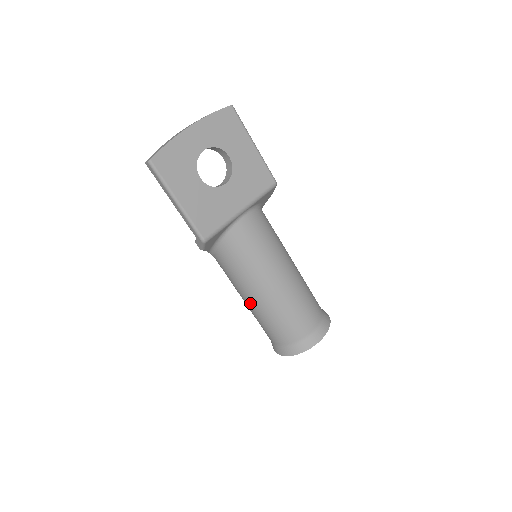
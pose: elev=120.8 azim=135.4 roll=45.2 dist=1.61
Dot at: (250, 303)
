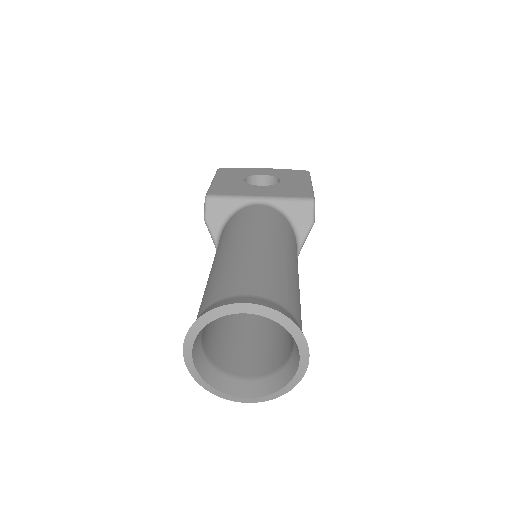
Dot at: occluded
